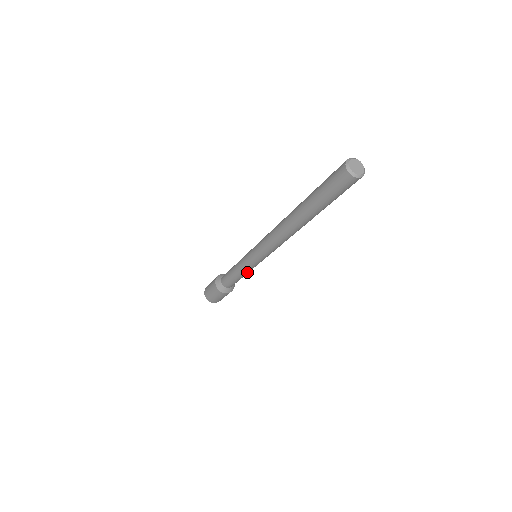
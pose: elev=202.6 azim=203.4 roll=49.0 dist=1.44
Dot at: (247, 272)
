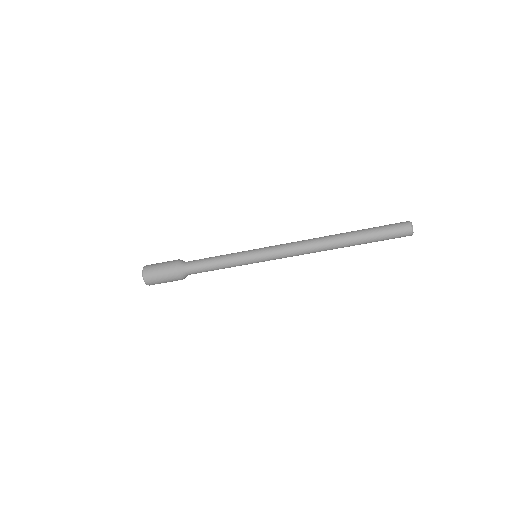
Dot at: (230, 261)
